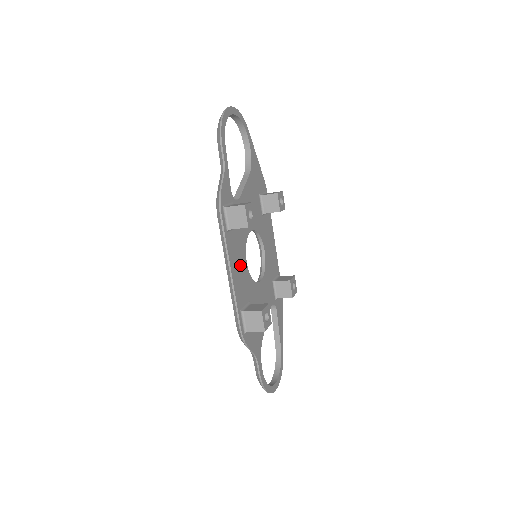
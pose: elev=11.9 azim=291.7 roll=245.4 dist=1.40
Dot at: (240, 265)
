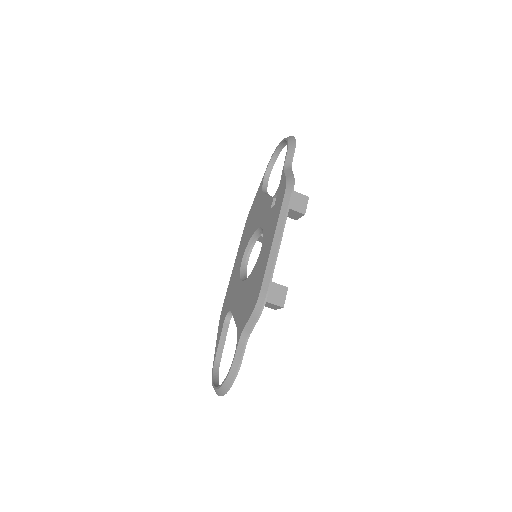
Dot at: occluded
